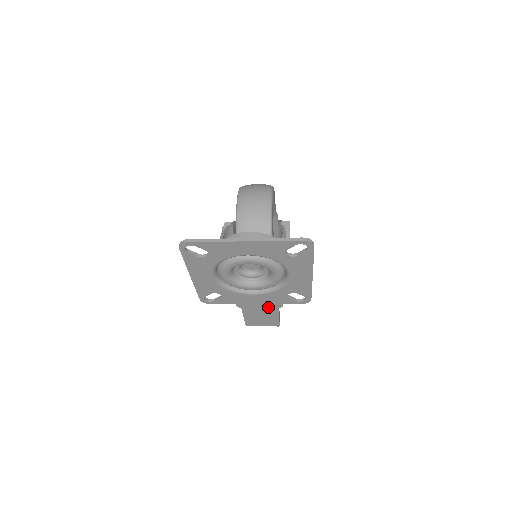
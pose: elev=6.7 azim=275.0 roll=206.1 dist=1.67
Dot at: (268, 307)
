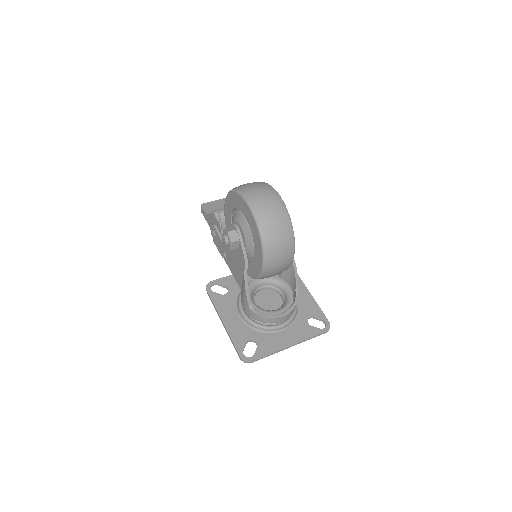
Dot at: occluded
